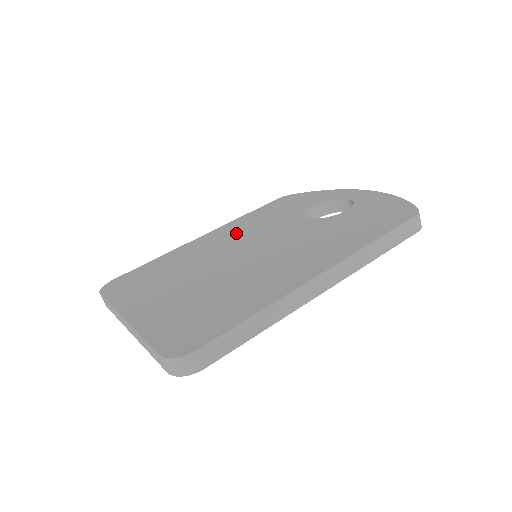
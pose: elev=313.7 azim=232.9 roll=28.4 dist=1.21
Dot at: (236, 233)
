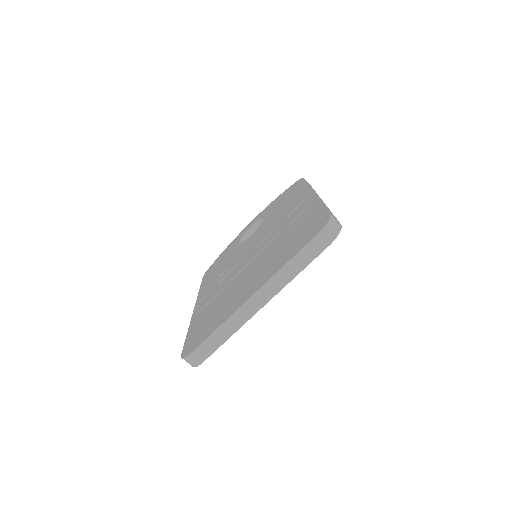
Dot at: (219, 279)
